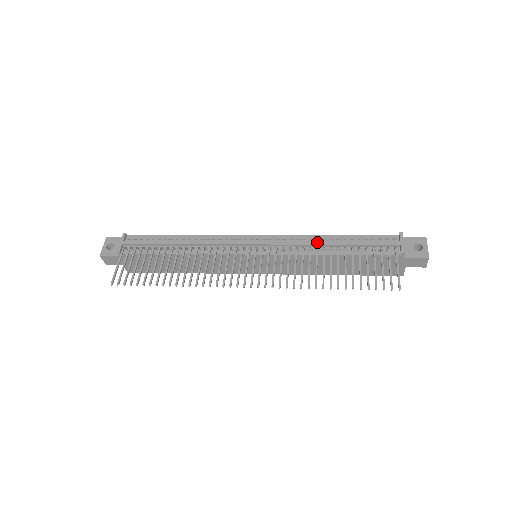
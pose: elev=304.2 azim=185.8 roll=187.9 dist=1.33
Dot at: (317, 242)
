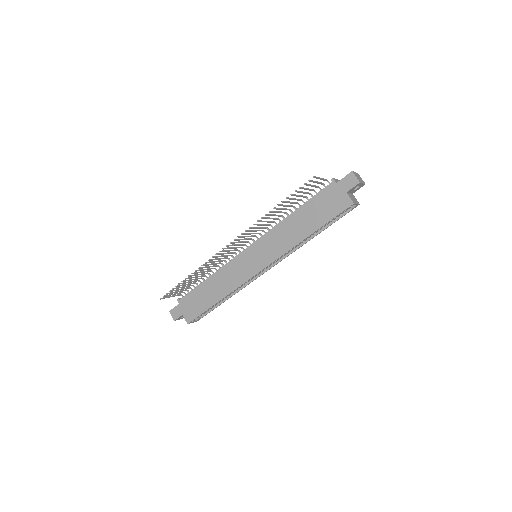
Dot at: occluded
